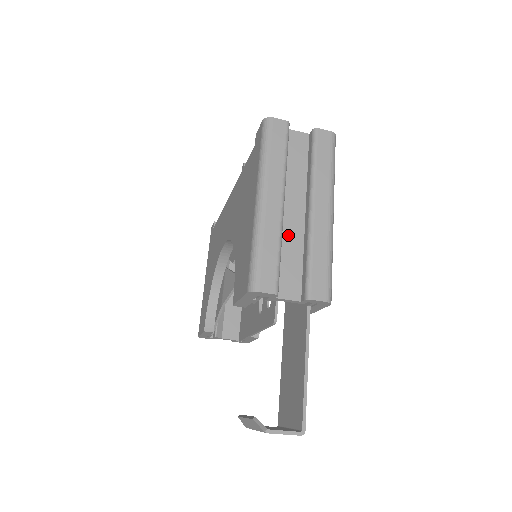
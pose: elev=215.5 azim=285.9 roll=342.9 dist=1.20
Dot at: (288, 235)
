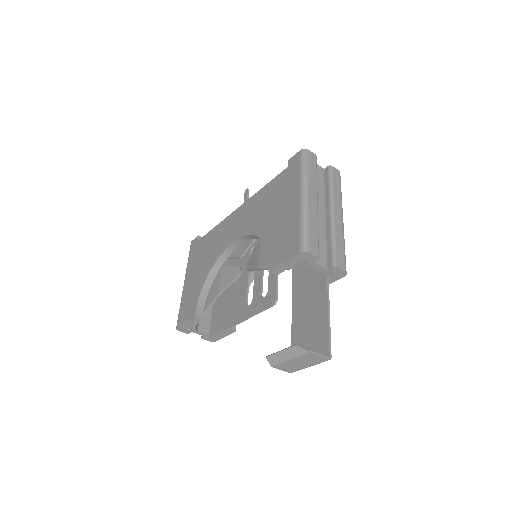
Dot at: occluded
